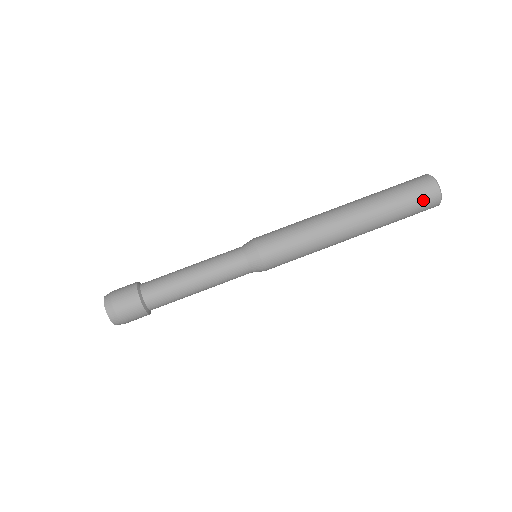
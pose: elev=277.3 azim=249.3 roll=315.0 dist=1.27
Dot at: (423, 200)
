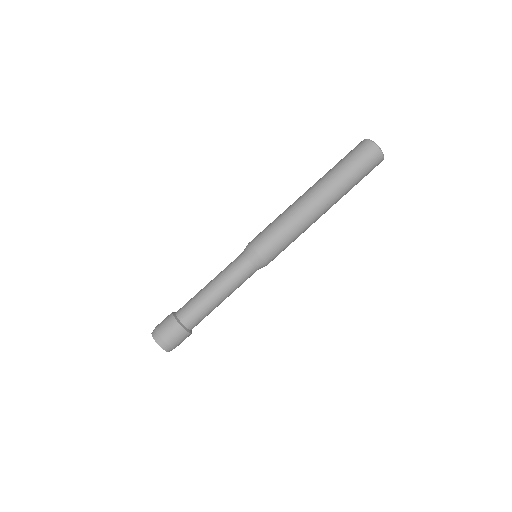
Dot at: (370, 164)
